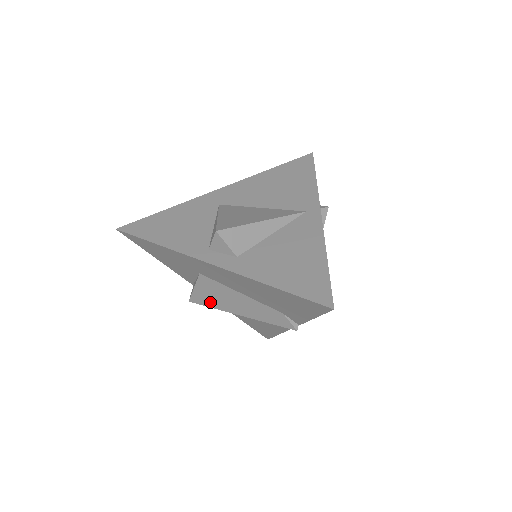
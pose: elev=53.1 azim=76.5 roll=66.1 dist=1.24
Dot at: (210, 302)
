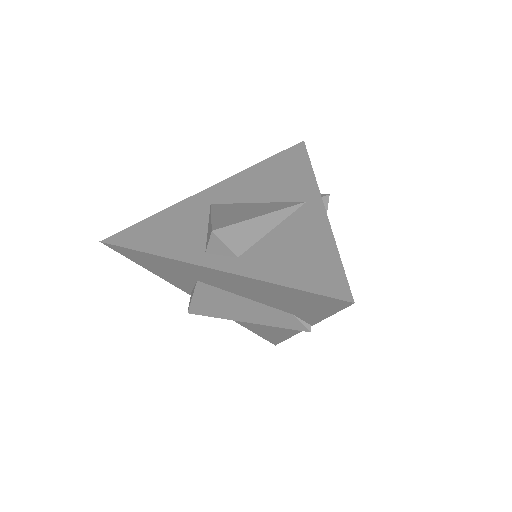
Dot at: (211, 311)
